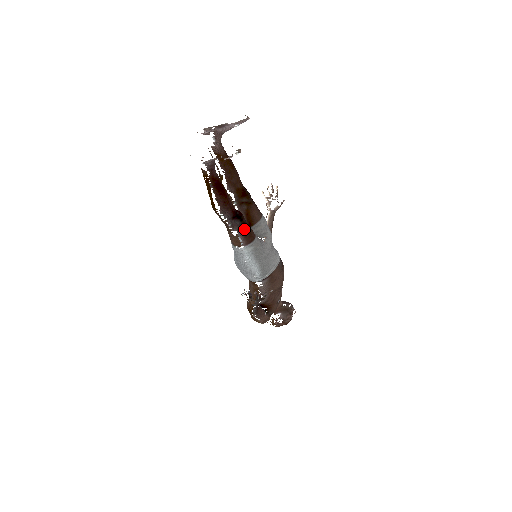
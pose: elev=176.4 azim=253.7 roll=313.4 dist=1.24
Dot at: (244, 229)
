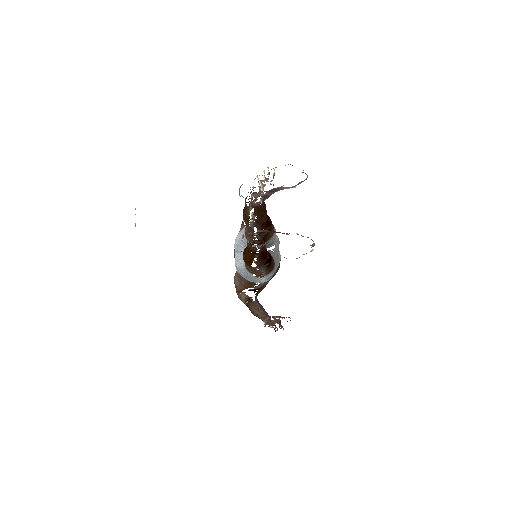
Dot at: (269, 265)
